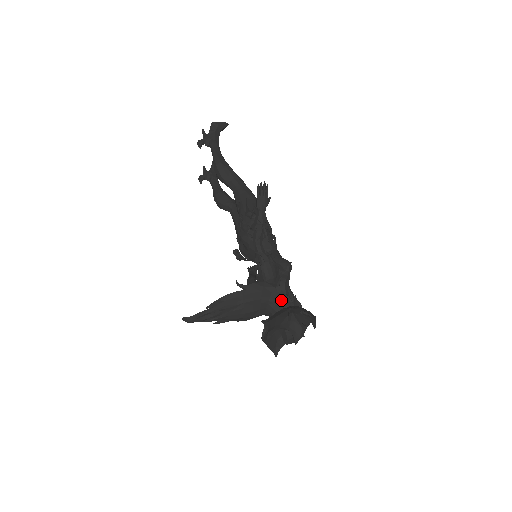
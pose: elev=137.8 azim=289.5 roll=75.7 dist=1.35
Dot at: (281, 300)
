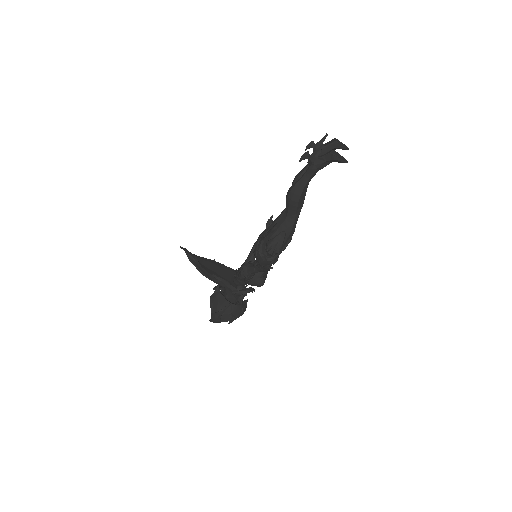
Dot at: (232, 296)
